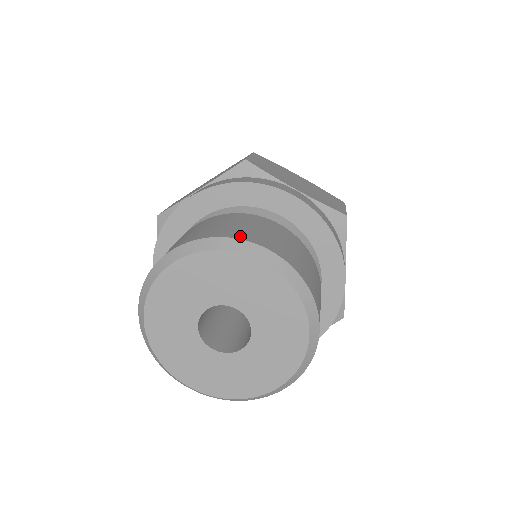
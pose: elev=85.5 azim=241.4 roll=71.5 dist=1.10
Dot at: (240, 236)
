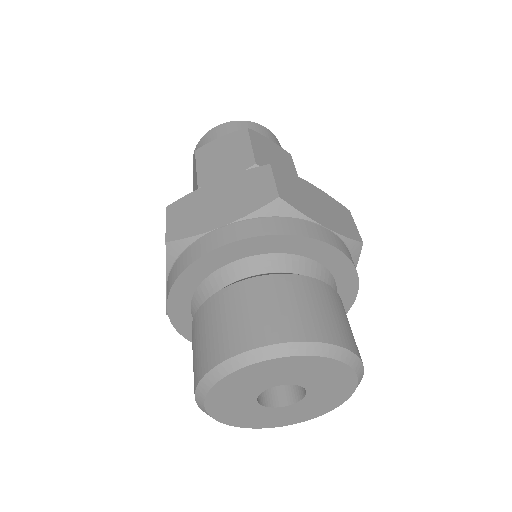
Dot at: (220, 356)
